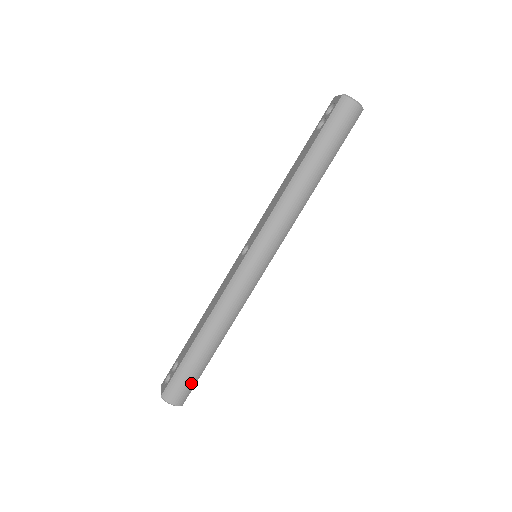
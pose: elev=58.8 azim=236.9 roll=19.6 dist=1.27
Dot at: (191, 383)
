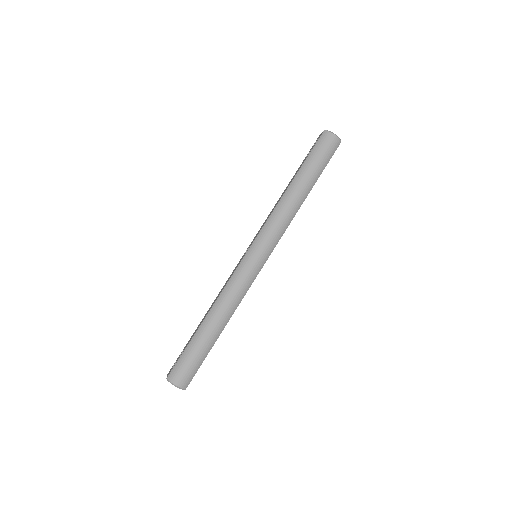
Dot at: (195, 366)
